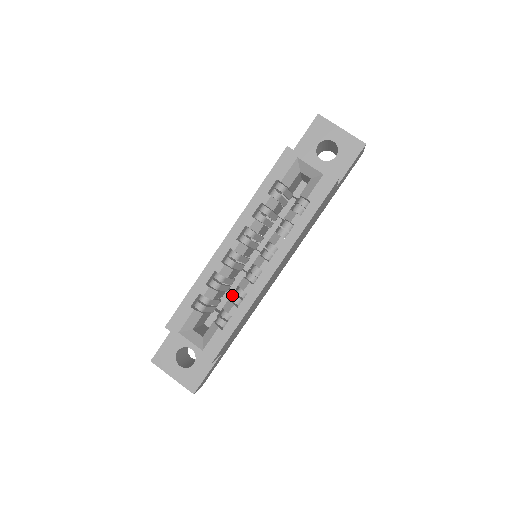
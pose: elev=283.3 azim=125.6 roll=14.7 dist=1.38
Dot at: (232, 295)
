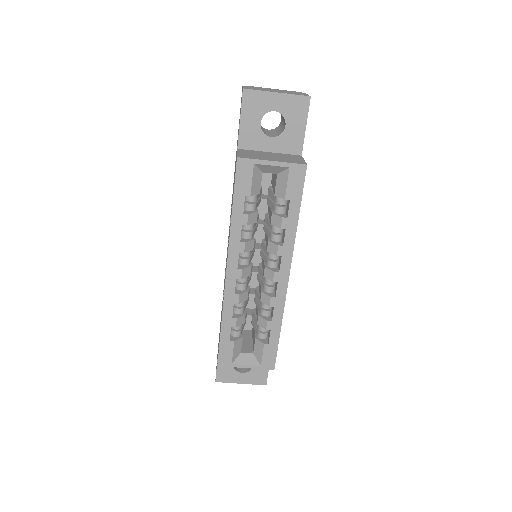
Dot at: (257, 306)
